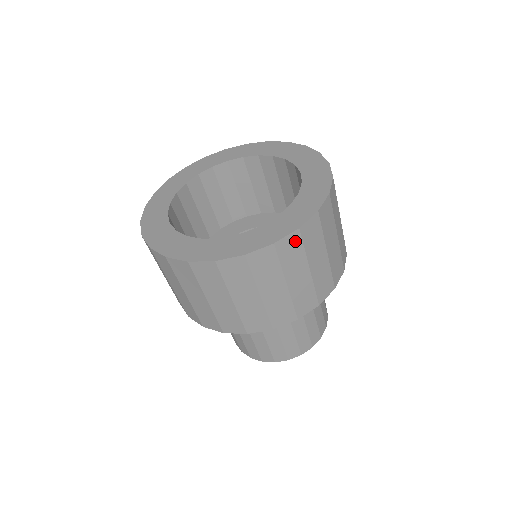
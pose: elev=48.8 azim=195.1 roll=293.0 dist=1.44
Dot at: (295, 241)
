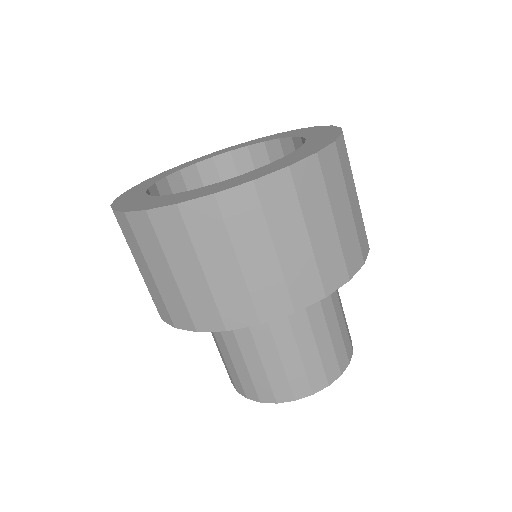
Dot at: (175, 220)
